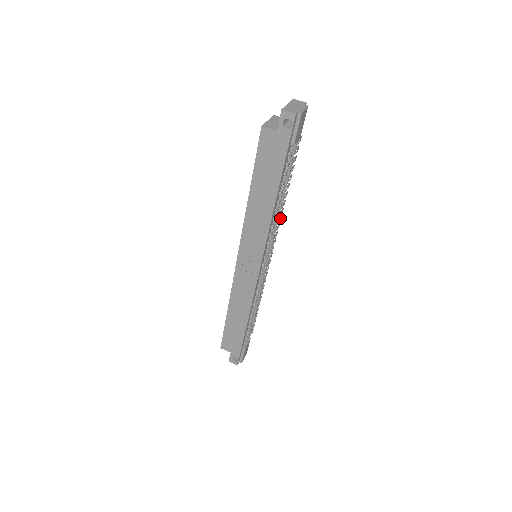
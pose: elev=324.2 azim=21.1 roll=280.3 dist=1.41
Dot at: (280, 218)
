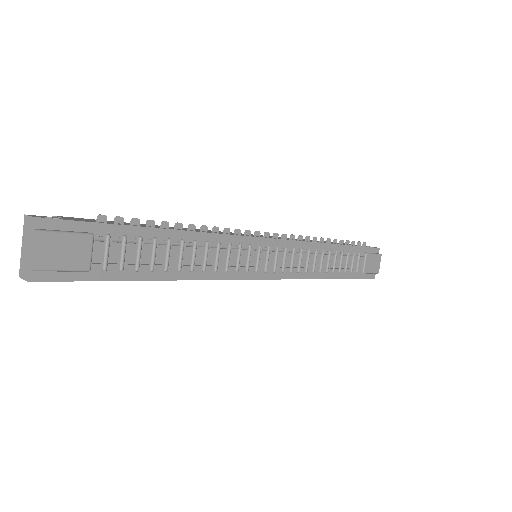
Dot at: (225, 233)
